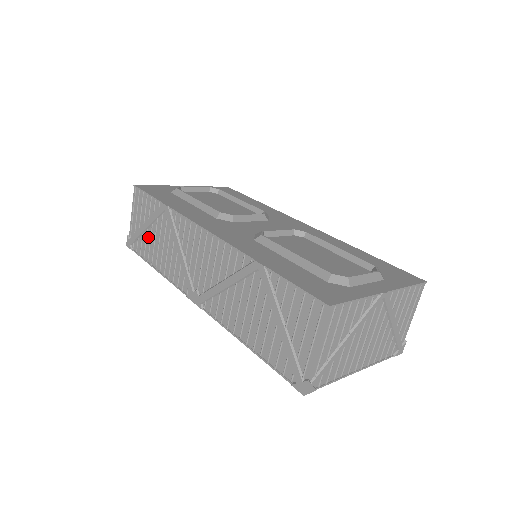
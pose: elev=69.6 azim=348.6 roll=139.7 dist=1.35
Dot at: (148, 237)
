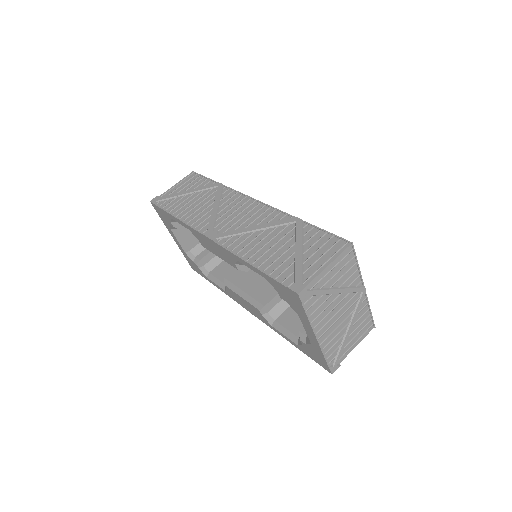
Dot at: (183, 199)
